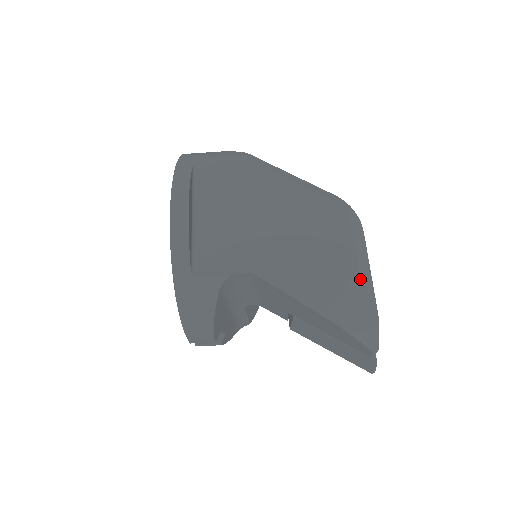
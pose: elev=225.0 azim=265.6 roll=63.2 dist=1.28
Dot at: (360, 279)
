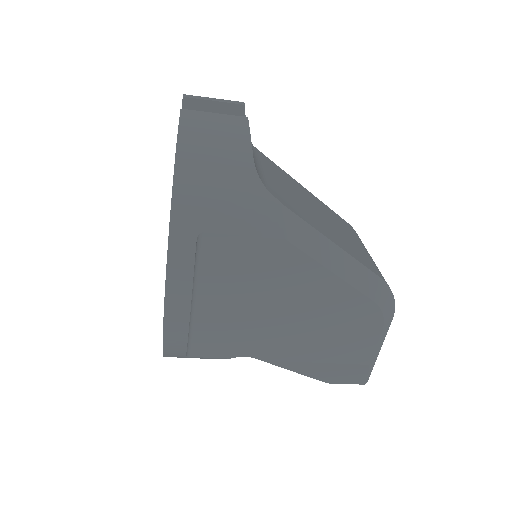
Dot at: (366, 368)
